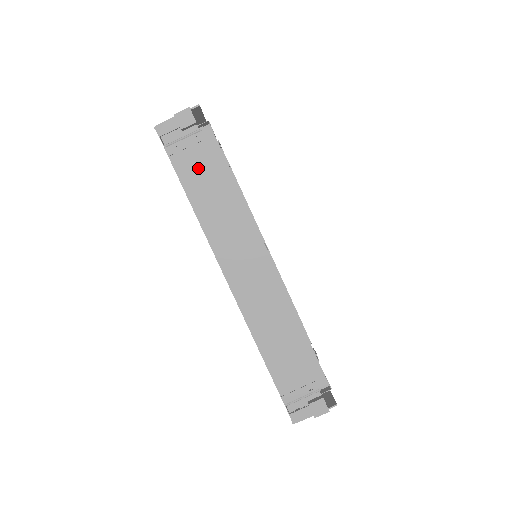
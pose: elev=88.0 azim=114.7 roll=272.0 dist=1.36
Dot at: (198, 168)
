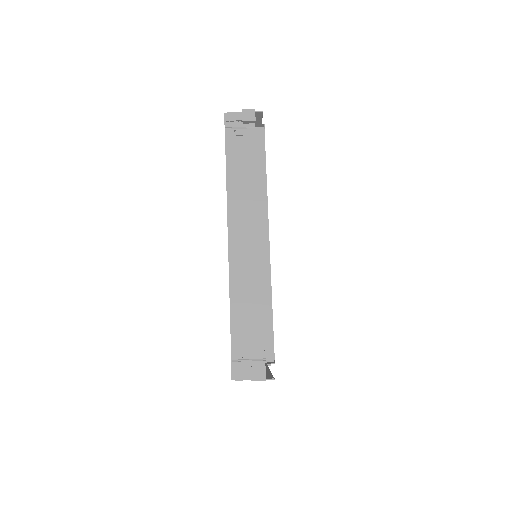
Dot at: (243, 152)
